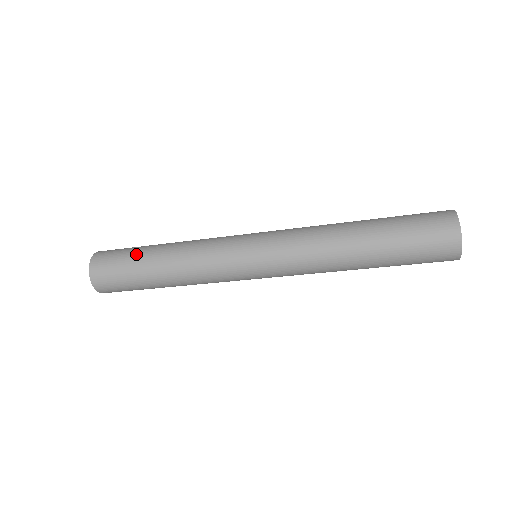
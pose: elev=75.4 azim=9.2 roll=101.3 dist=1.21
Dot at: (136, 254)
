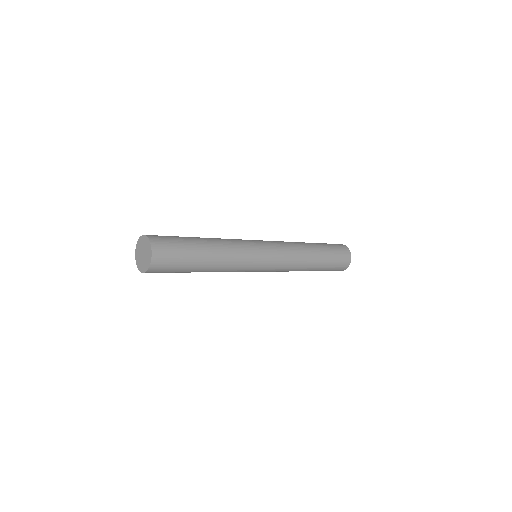
Dot at: (187, 239)
